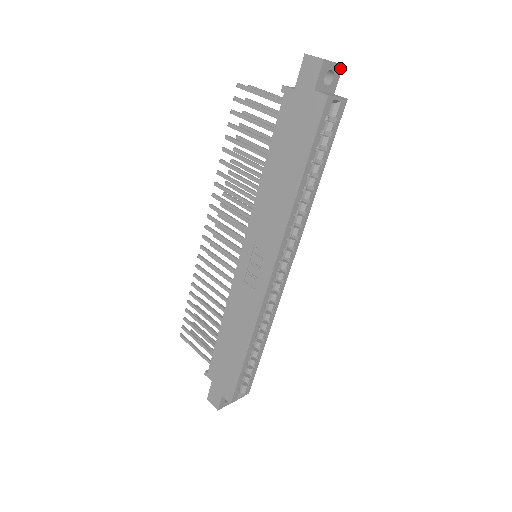
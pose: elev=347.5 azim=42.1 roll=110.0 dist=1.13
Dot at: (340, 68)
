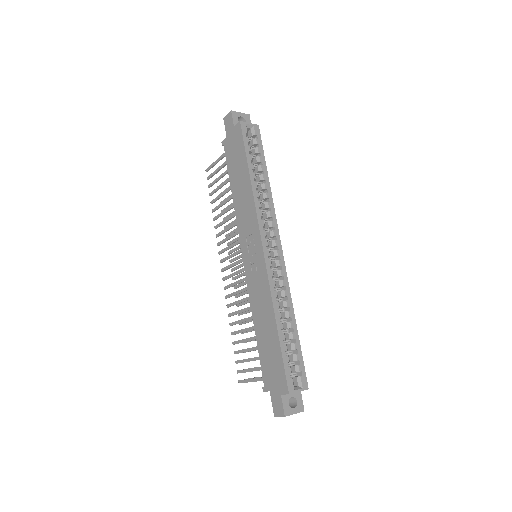
Dot at: (248, 116)
